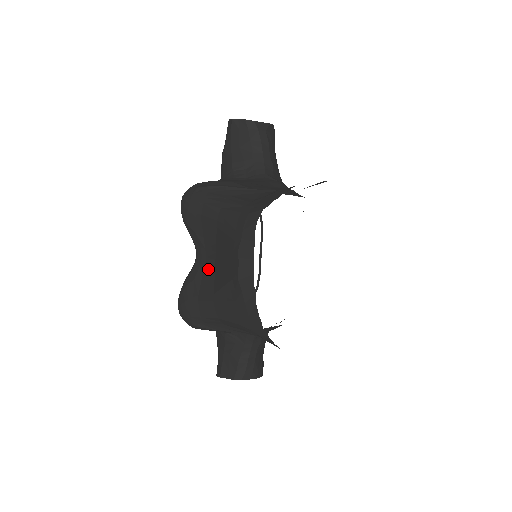
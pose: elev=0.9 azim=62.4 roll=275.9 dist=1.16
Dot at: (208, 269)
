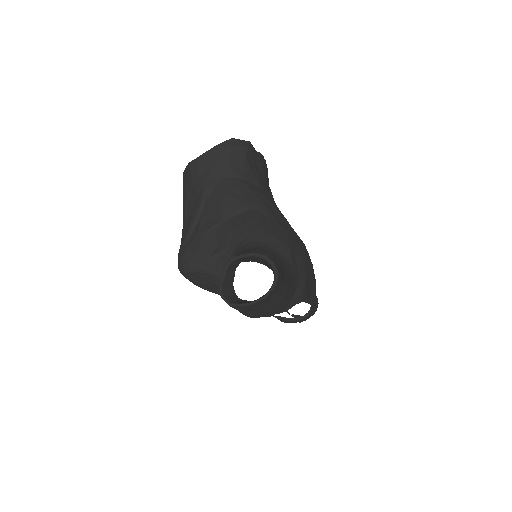
Dot at: occluded
